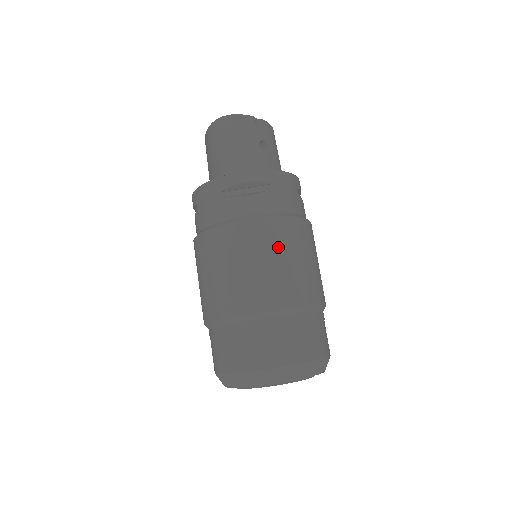
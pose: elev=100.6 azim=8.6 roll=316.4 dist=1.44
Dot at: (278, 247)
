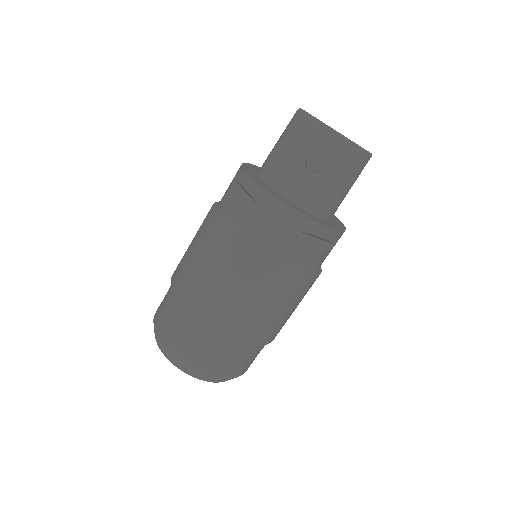
Dot at: (215, 261)
